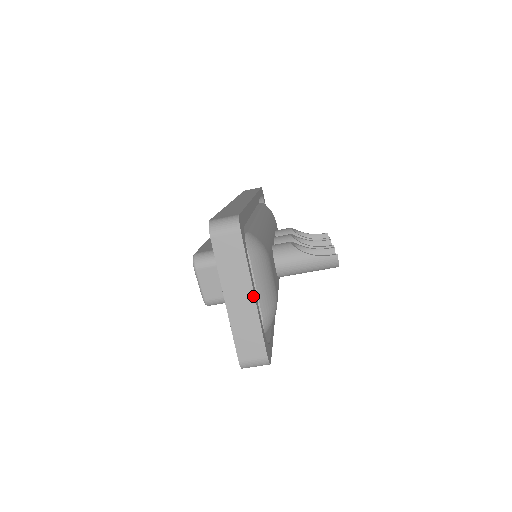
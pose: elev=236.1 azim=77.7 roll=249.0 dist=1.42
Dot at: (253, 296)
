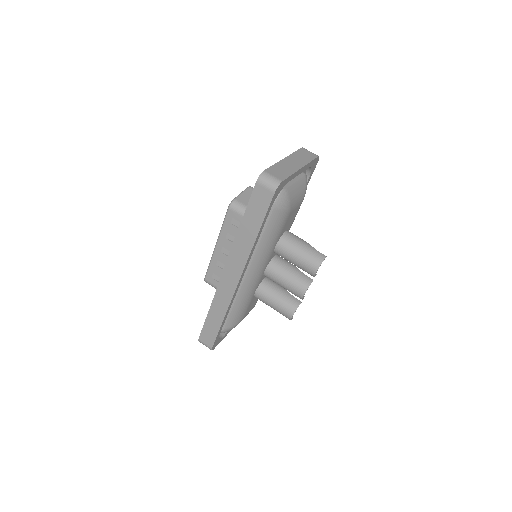
Dot at: (301, 167)
